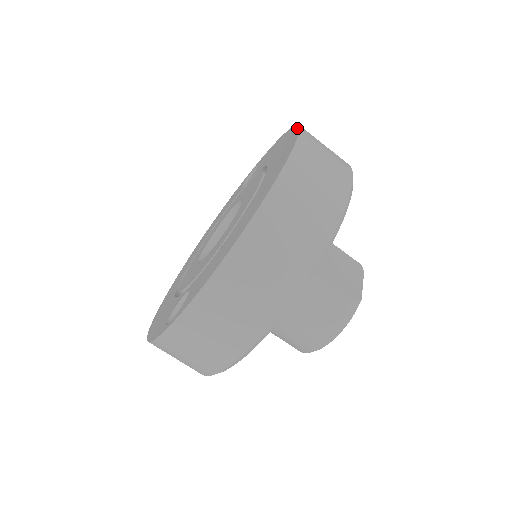
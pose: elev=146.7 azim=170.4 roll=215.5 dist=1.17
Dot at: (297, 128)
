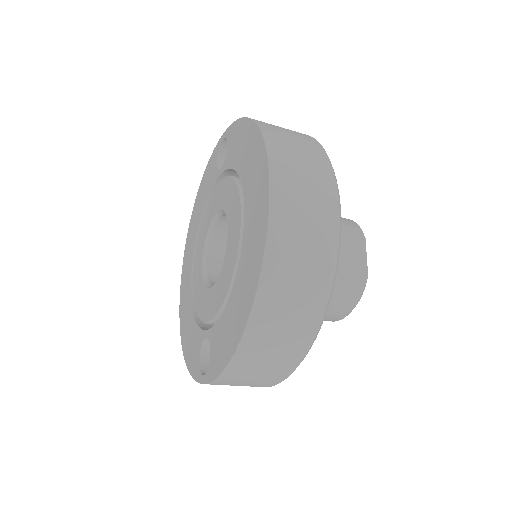
Dot at: (263, 149)
